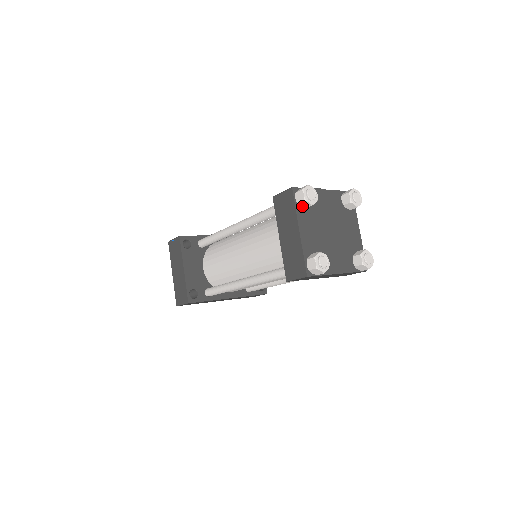
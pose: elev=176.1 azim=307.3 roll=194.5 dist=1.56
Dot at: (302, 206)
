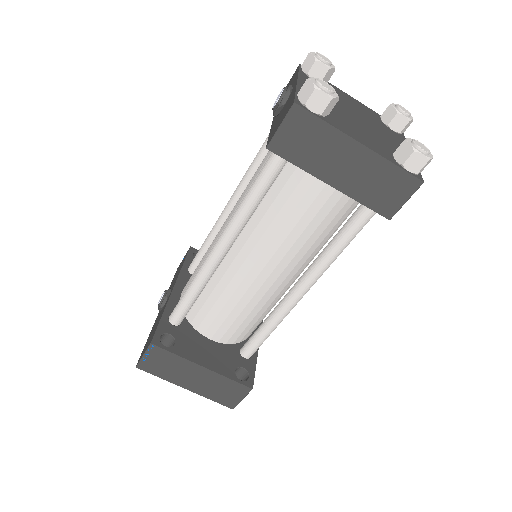
Dot at: (326, 114)
